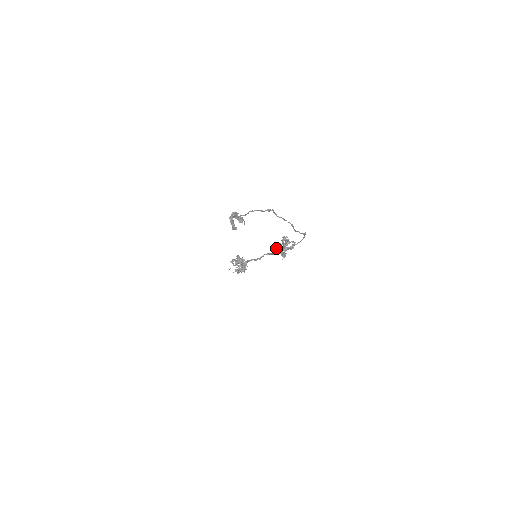
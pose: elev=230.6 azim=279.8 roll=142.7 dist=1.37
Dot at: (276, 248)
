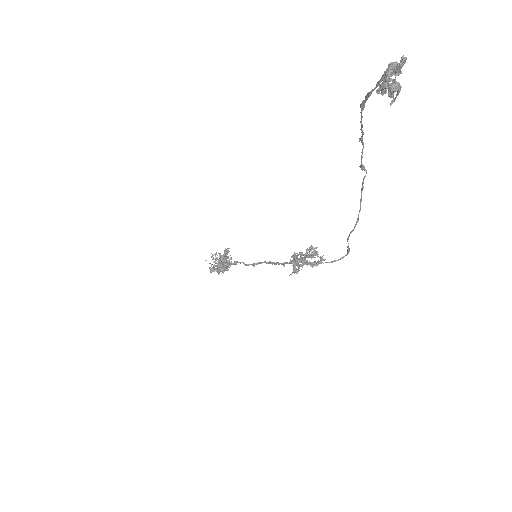
Dot at: (294, 255)
